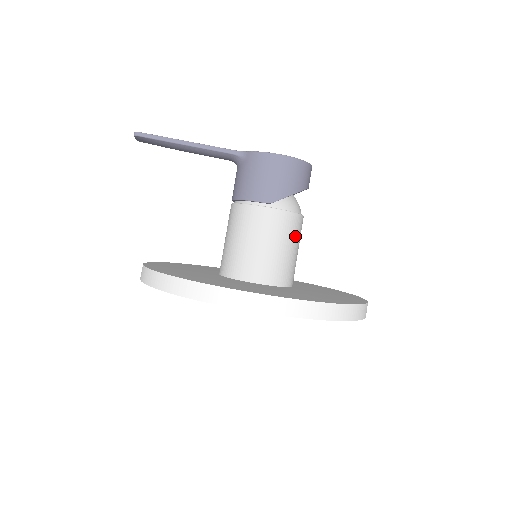
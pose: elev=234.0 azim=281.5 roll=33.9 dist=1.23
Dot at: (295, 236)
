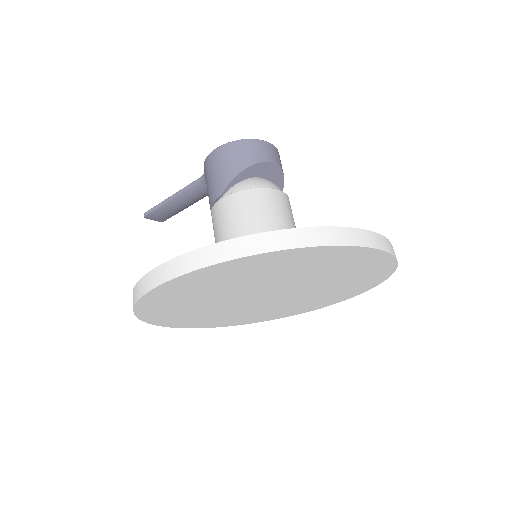
Dot at: (261, 211)
